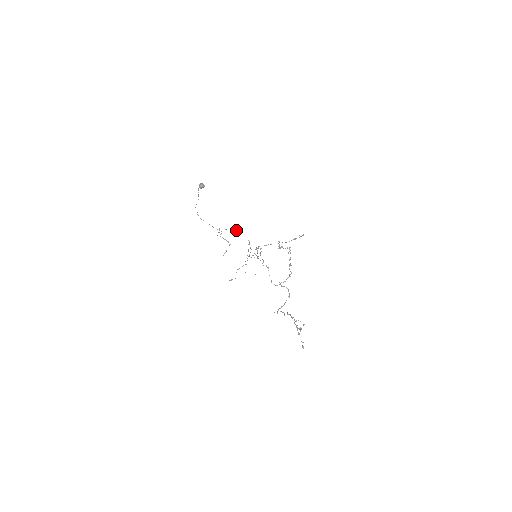
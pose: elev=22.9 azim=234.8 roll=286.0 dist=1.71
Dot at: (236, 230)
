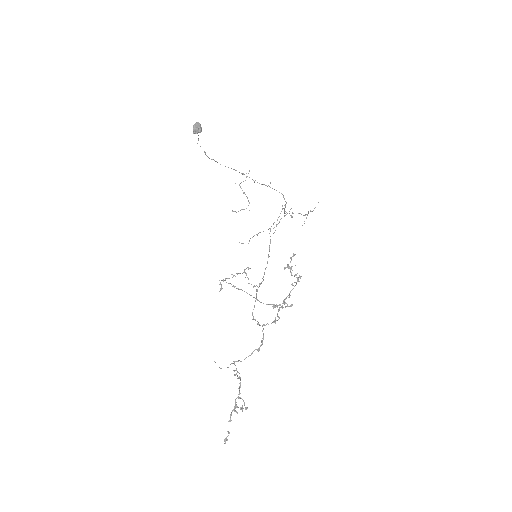
Dot at: occluded
